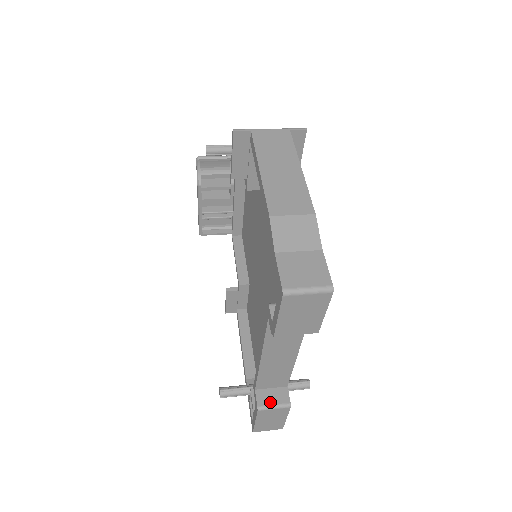
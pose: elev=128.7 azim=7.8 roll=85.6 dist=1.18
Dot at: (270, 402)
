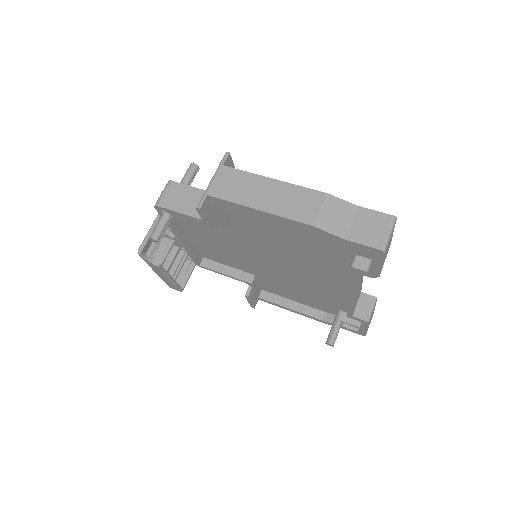
Dot at: (367, 310)
